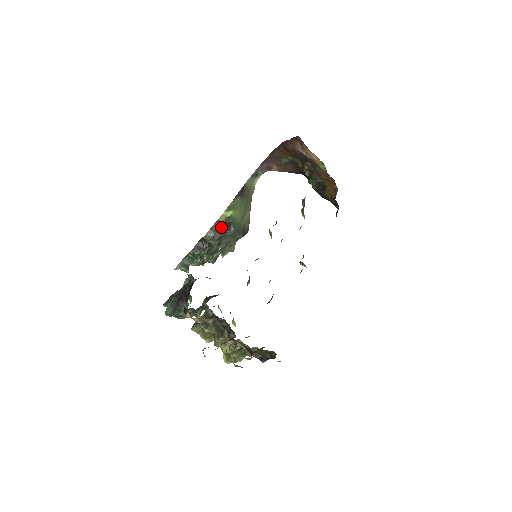
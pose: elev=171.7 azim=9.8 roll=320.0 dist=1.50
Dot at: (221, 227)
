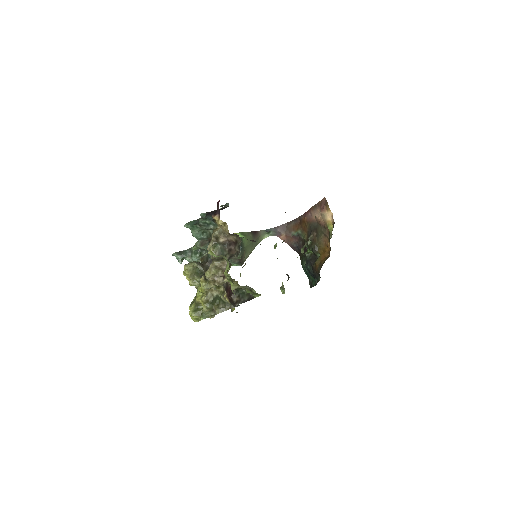
Dot at: occluded
